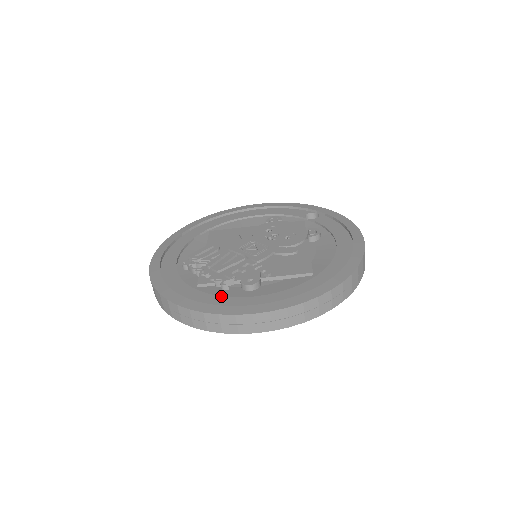
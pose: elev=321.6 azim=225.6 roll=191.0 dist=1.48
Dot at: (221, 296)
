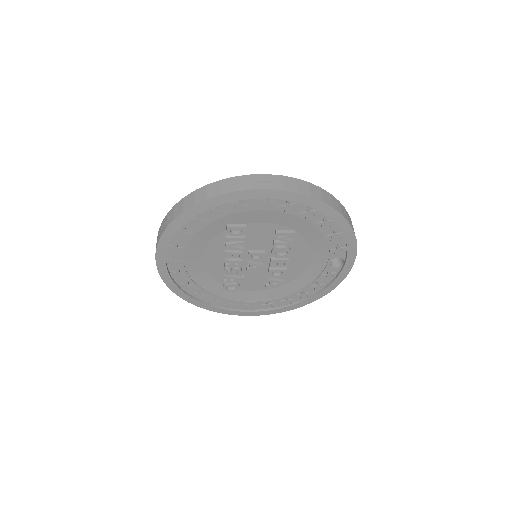
Dot at: occluded
